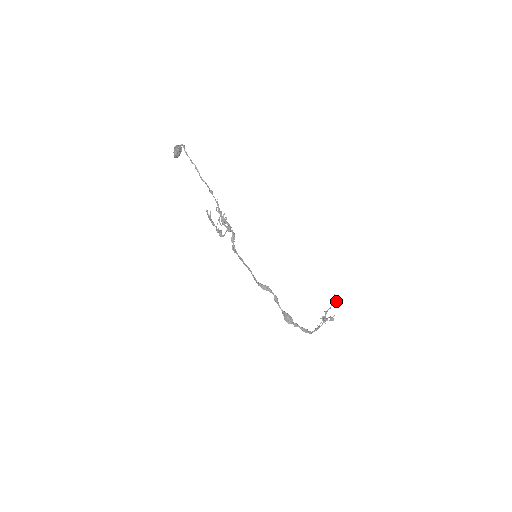
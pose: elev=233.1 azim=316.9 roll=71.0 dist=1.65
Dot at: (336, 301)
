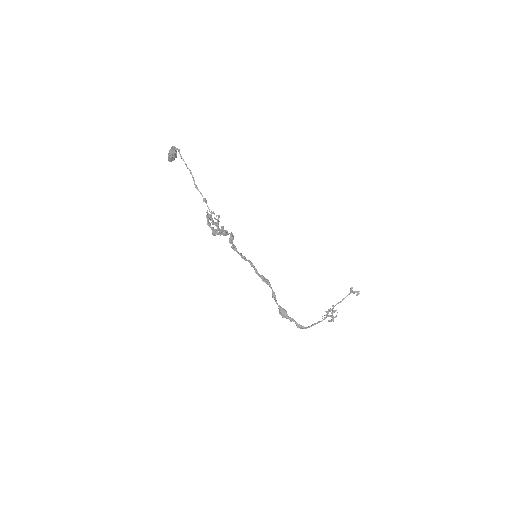
Dot at: (353, 293)
